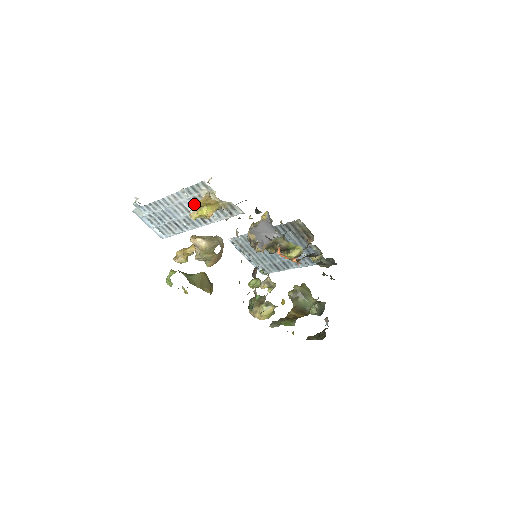
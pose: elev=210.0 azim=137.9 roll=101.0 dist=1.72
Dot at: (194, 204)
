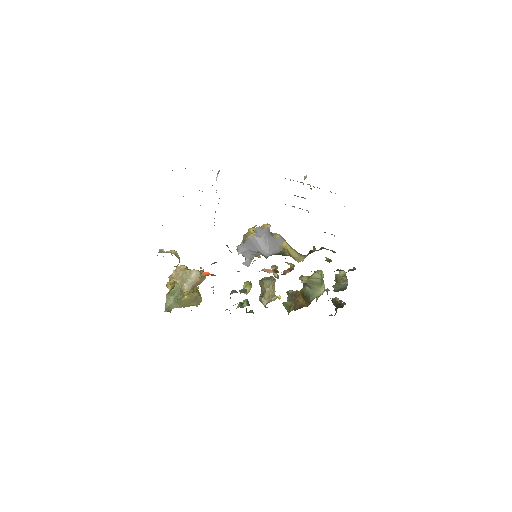
Dot at: occluded
